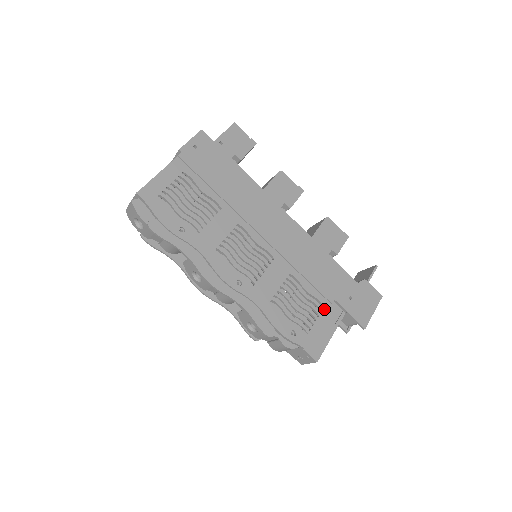
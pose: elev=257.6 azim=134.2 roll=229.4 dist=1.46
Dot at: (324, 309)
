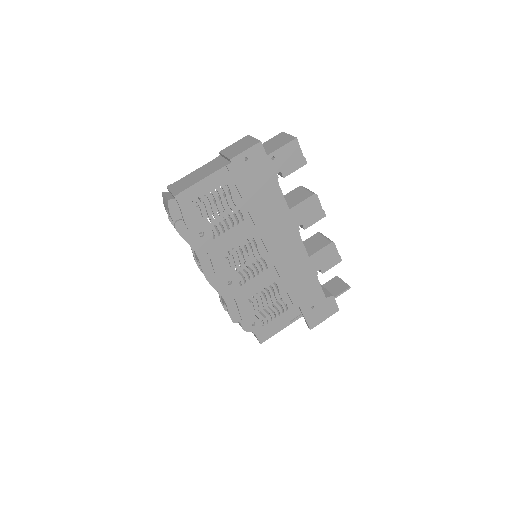
Dot at: (287, 311)
